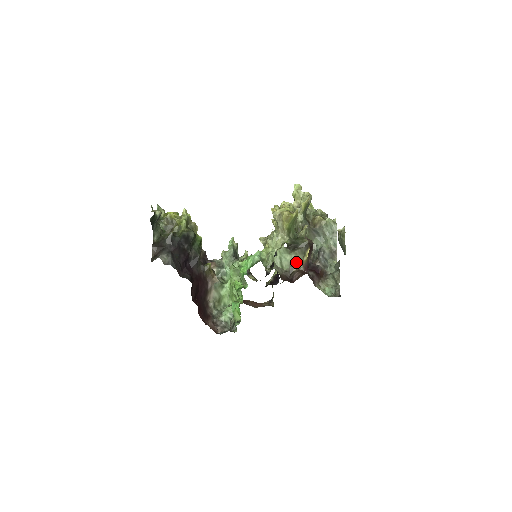
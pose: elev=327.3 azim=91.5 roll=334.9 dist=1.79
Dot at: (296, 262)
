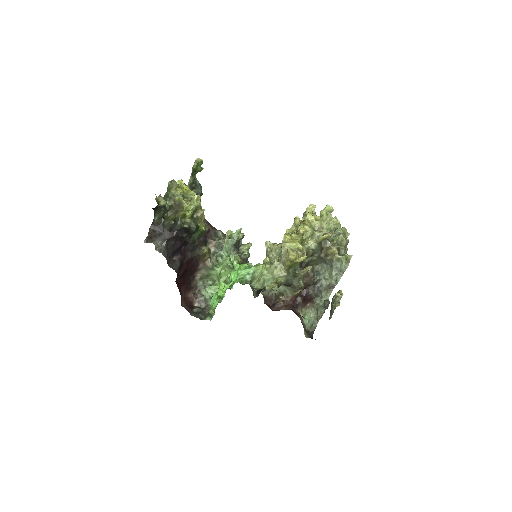
Dot at: (285, 293)
